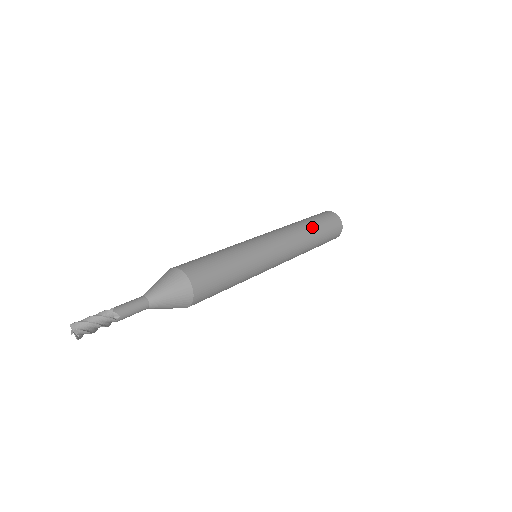
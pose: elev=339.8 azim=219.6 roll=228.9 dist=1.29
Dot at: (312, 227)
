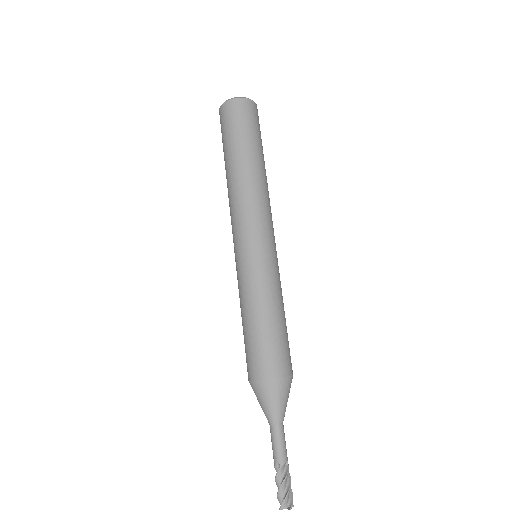
Dot at: (250, 158)
